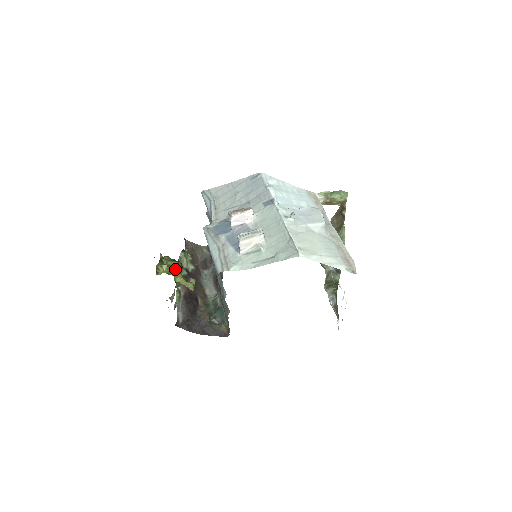
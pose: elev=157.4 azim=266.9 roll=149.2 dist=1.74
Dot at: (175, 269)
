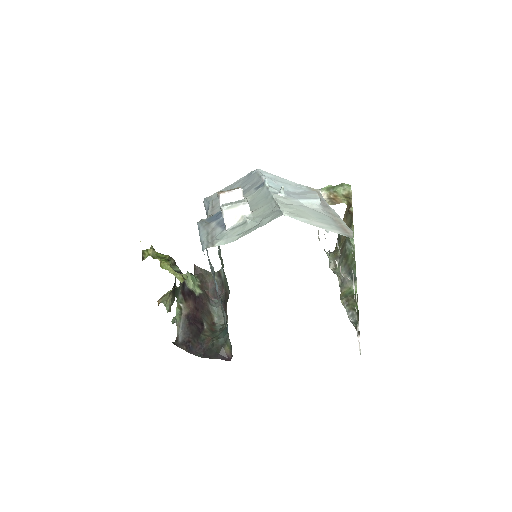
Dot at: (164, 259)
